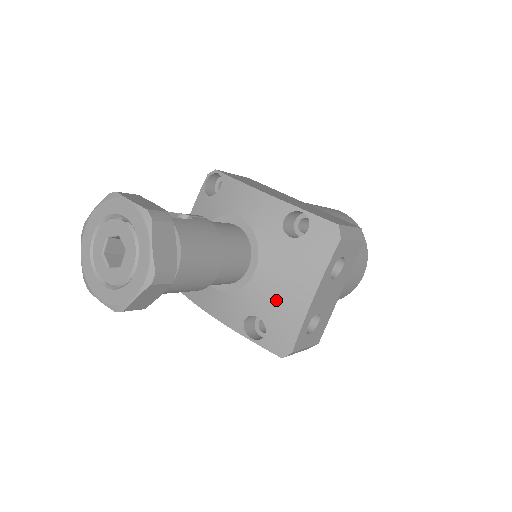
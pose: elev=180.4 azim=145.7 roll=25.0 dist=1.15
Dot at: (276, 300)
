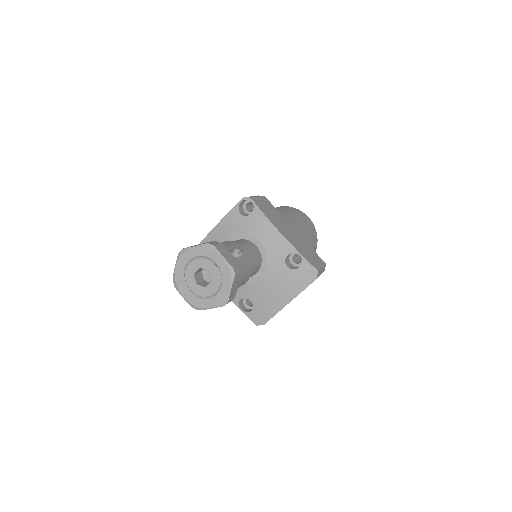
Dot at: (266, 297)
